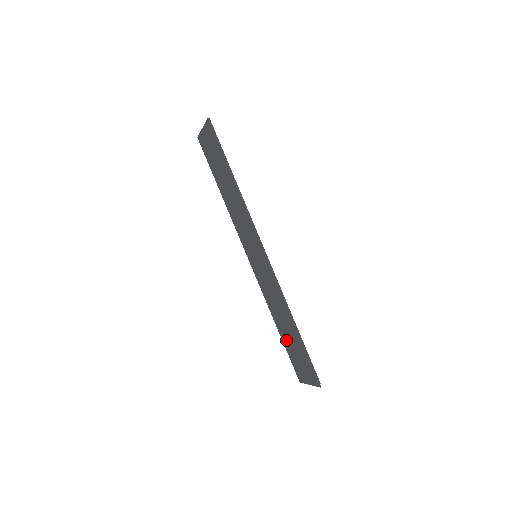
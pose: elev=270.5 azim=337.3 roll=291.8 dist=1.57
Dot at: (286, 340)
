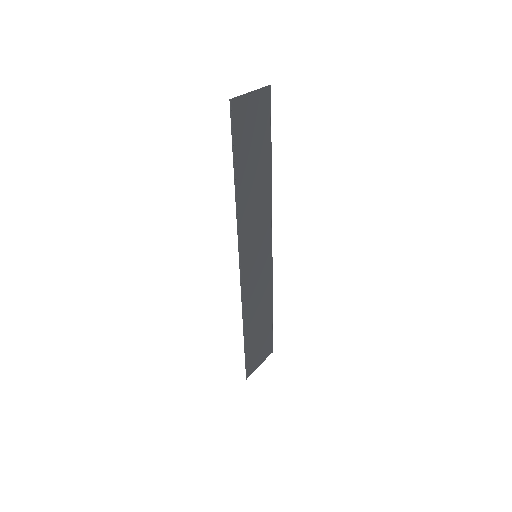
Dot at: (265, 325)
